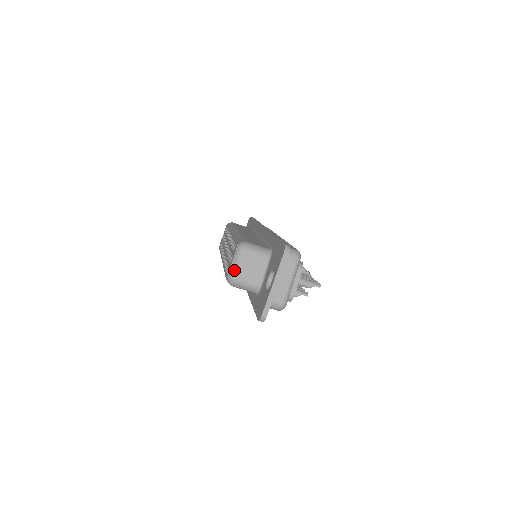
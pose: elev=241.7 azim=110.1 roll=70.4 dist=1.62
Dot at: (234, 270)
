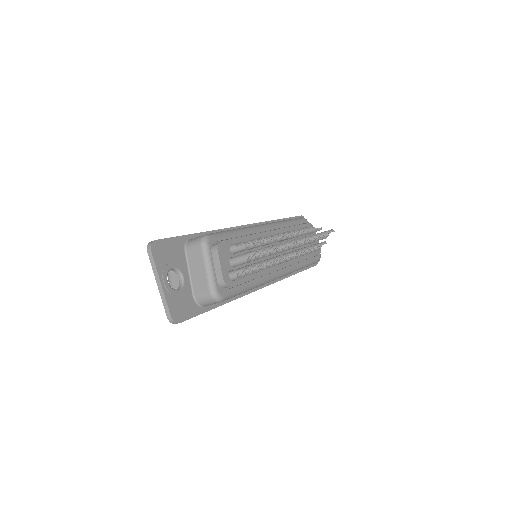
Dot at: occluded
